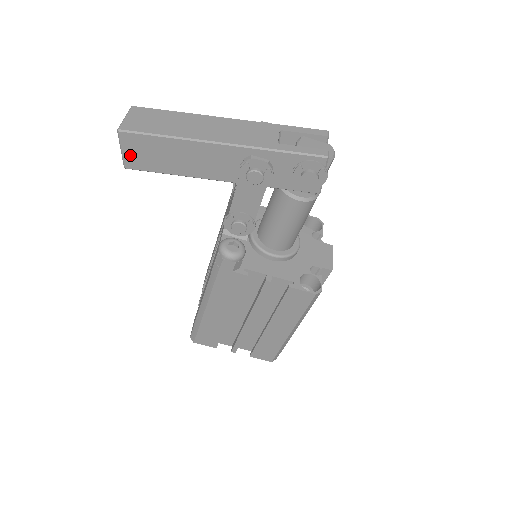
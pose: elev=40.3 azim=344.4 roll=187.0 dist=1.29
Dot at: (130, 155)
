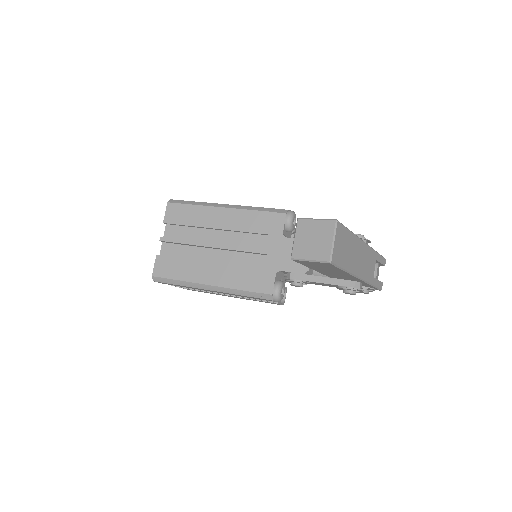
Dot at: (309, 262)
